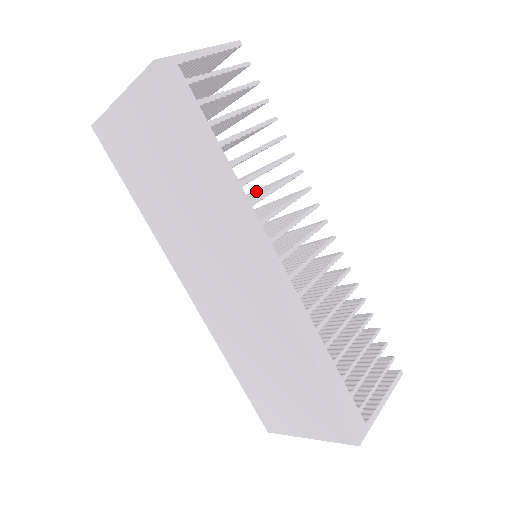
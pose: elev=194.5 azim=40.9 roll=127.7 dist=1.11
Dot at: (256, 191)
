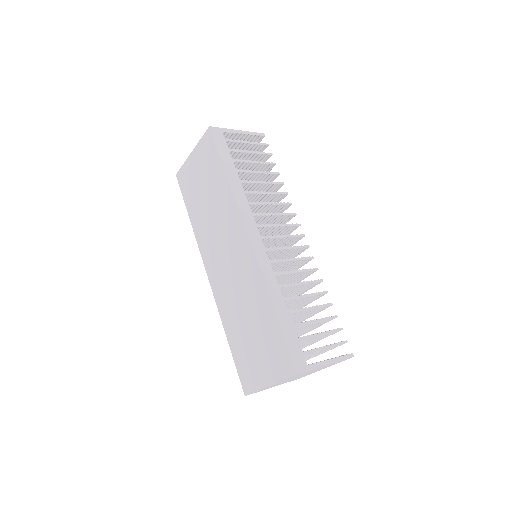
Dot at: occluded
